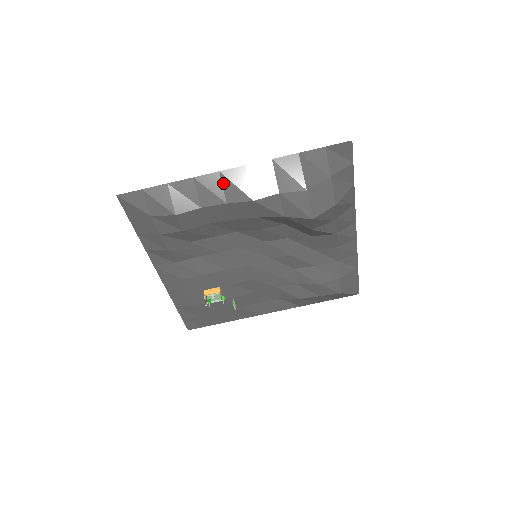
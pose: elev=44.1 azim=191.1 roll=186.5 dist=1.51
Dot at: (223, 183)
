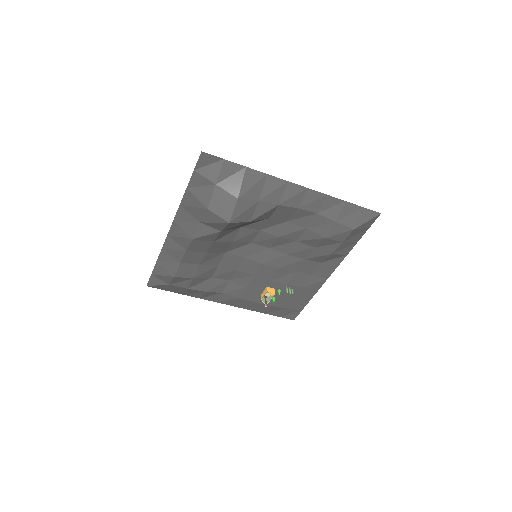
Dot at: (174, 240)
